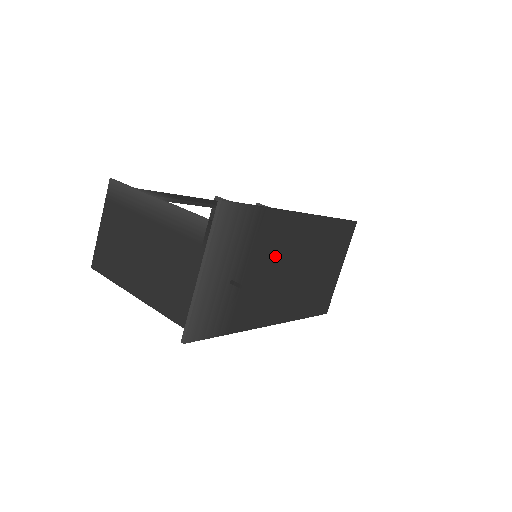
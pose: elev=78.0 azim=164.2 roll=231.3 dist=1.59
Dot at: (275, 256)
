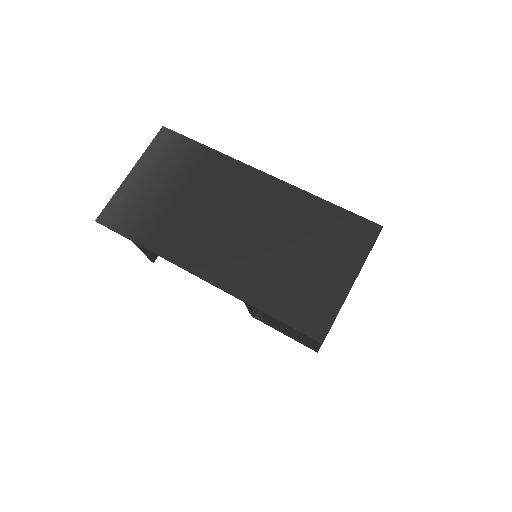
Dot at: (217, 198)
